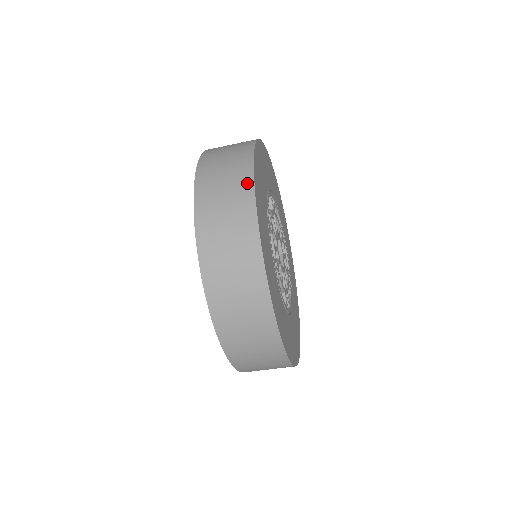
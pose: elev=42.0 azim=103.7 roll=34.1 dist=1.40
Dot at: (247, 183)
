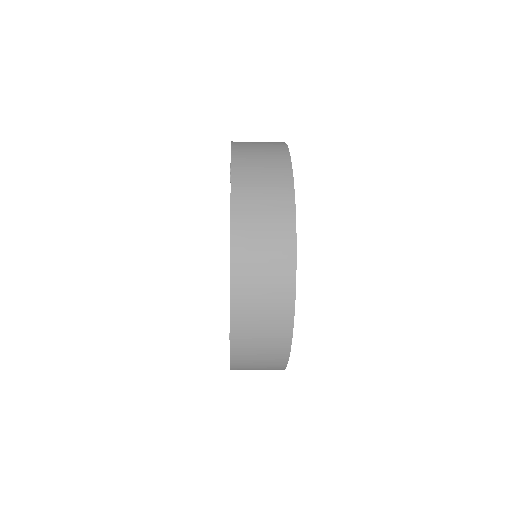
Dot at: (283, 153)
